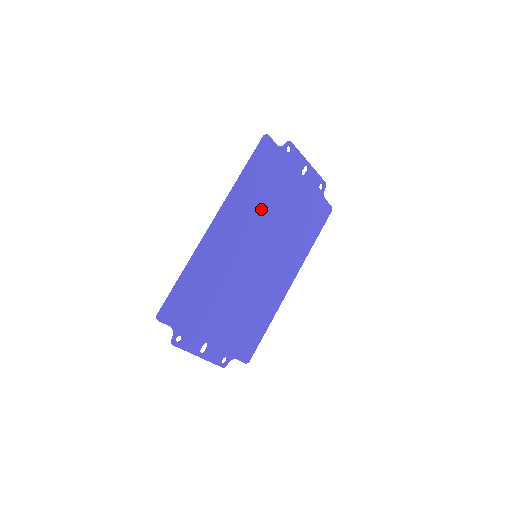
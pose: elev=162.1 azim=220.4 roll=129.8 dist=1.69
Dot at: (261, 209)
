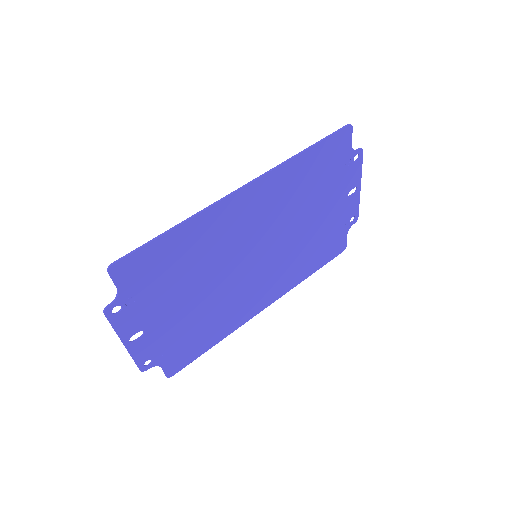
Dot at: (294, 205)
